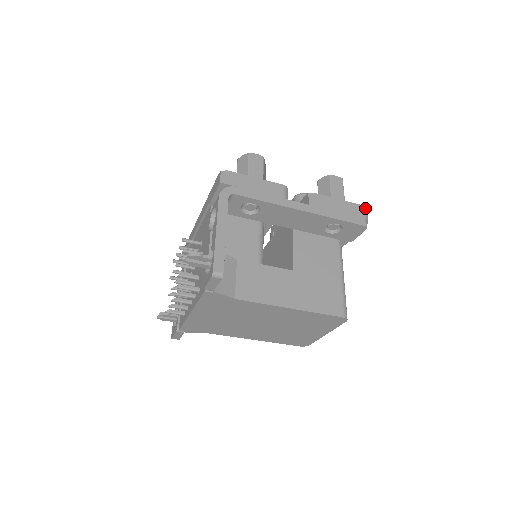
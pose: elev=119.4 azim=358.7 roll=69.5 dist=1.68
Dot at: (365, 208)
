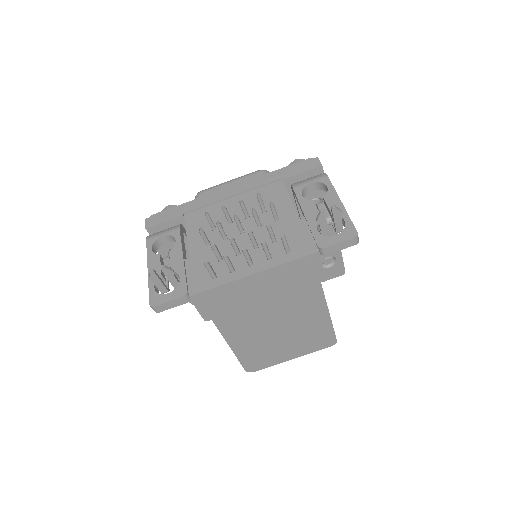
Dot at: occluded
